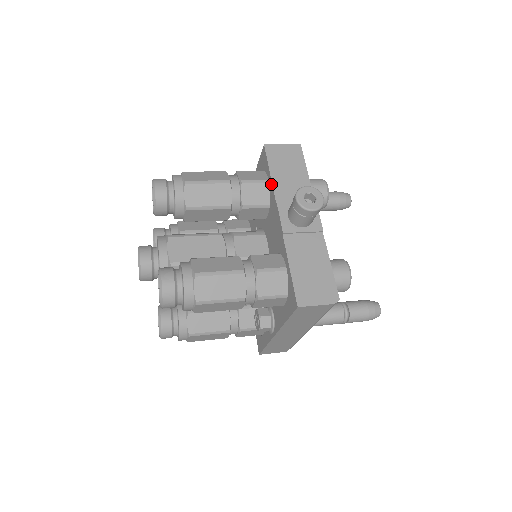
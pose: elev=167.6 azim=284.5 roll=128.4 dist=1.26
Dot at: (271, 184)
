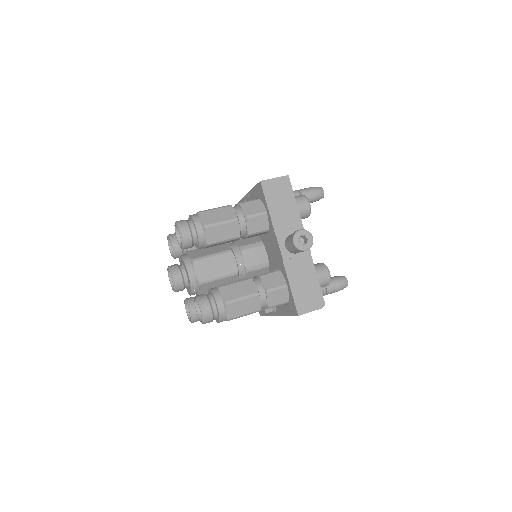
Dot at: (270, 217)
